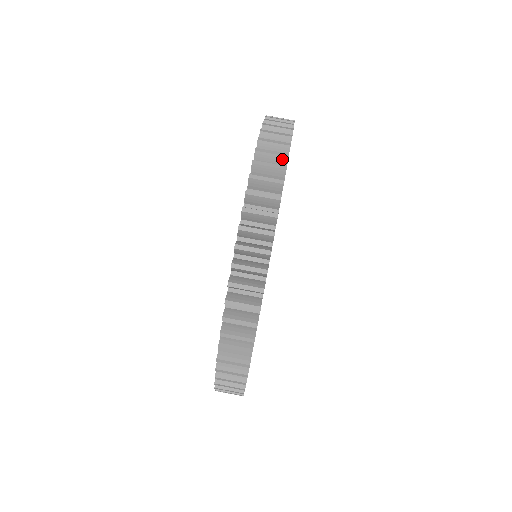
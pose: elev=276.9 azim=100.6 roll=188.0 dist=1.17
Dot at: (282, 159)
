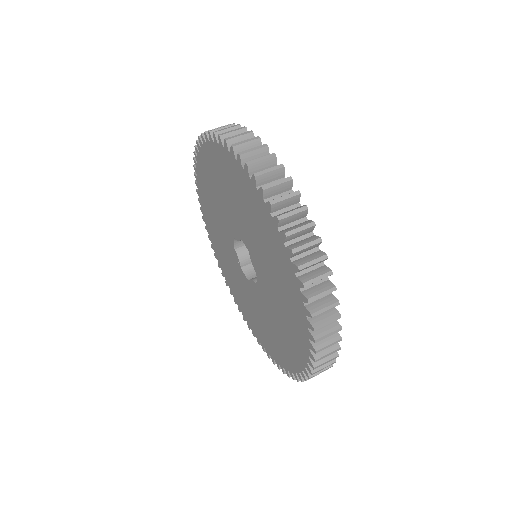
Dot at: (279, 171)
